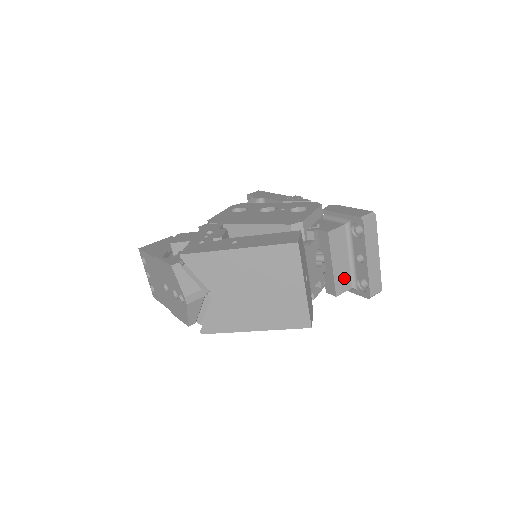
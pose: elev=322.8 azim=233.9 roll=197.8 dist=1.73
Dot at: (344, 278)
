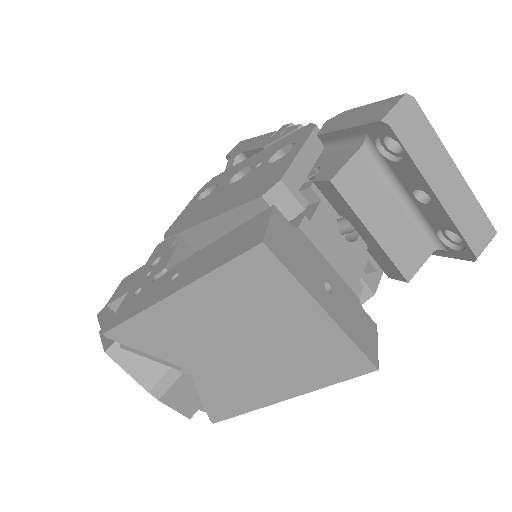
Dot at: (409, 243)
